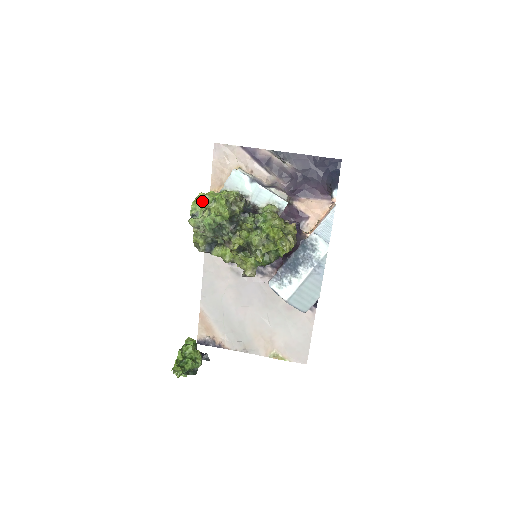
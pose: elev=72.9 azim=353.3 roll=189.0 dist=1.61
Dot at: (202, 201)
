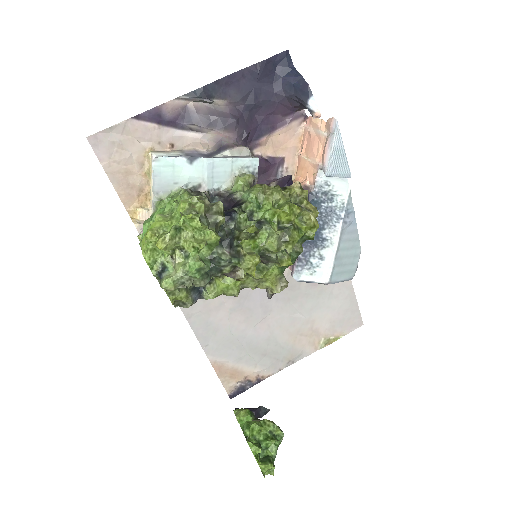
Dot at: (162, 244)
